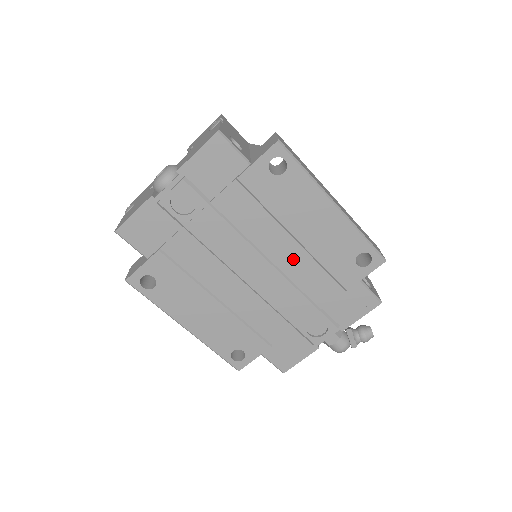
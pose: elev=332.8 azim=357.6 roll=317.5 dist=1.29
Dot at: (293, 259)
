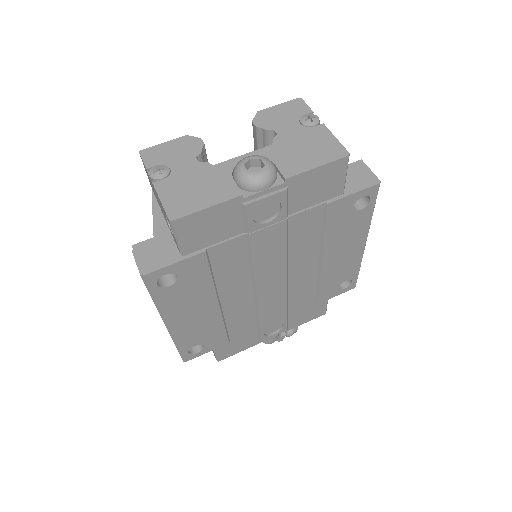
Dot at: (304, 277)
